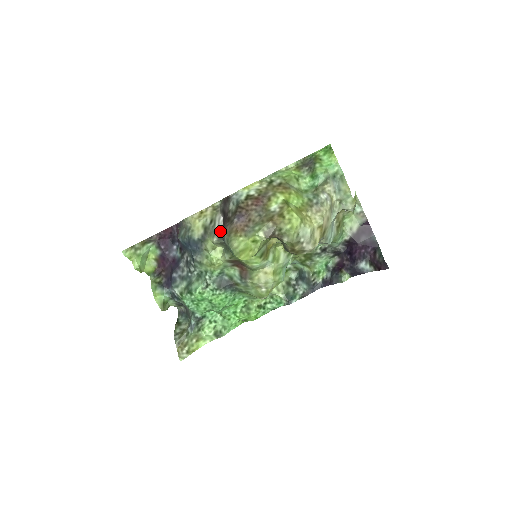
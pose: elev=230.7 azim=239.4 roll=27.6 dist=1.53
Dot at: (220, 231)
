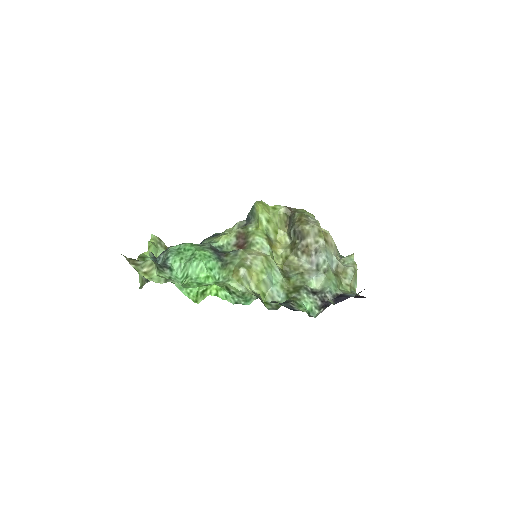
Dot at: occluded
